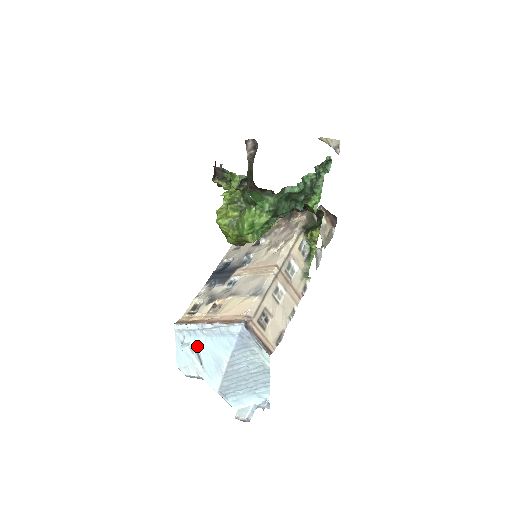
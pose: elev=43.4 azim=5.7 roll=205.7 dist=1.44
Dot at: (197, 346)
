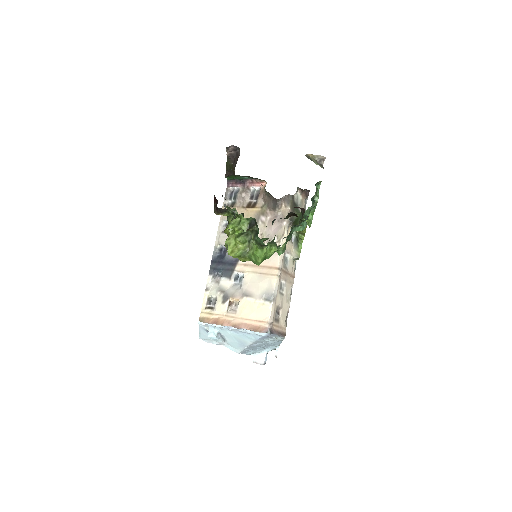
Dot at: (222, 333)
